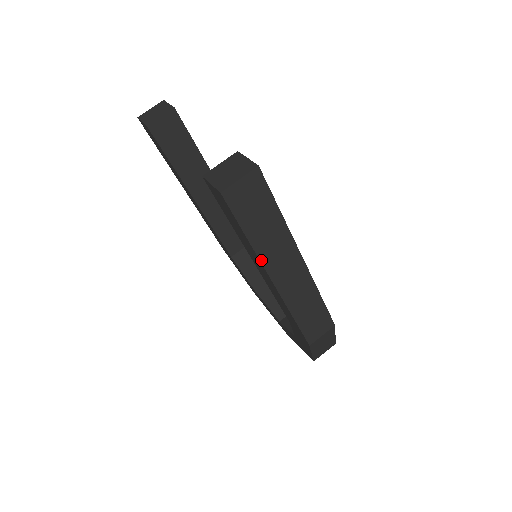
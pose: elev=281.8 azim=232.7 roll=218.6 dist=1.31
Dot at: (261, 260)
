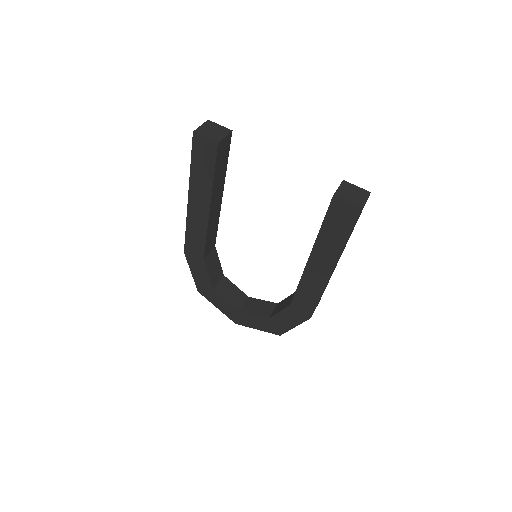
Dot at: occluded
